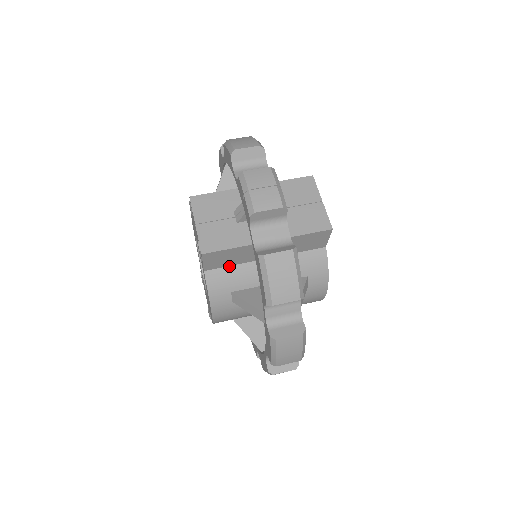
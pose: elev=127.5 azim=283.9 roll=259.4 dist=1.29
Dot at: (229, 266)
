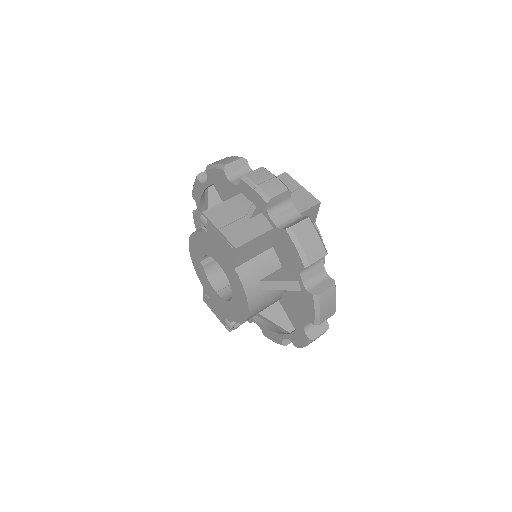
Dot at: (252, 259)
